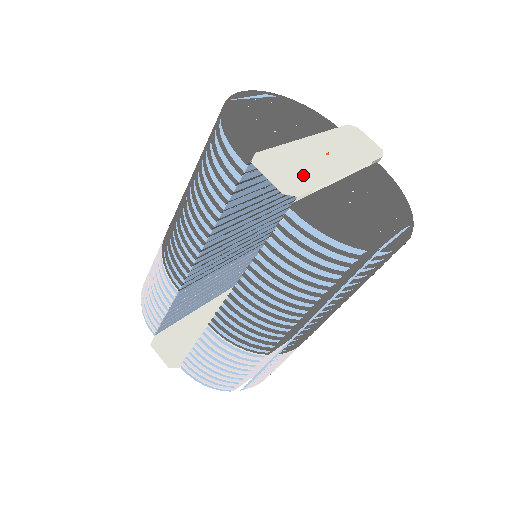
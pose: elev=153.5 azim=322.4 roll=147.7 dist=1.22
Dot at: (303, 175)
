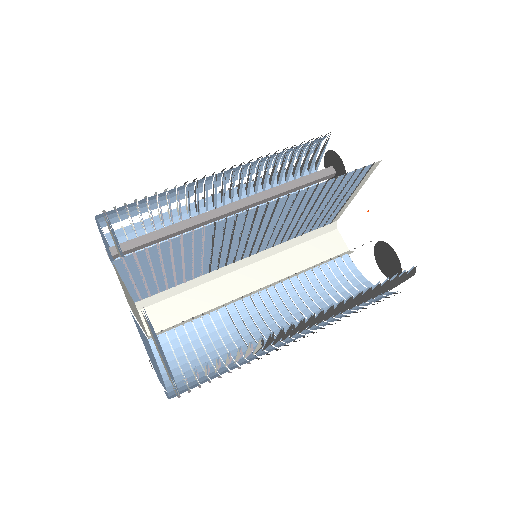
Dot at: occluded
